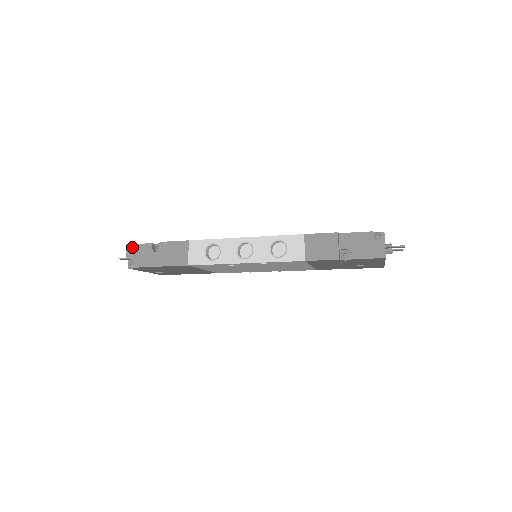
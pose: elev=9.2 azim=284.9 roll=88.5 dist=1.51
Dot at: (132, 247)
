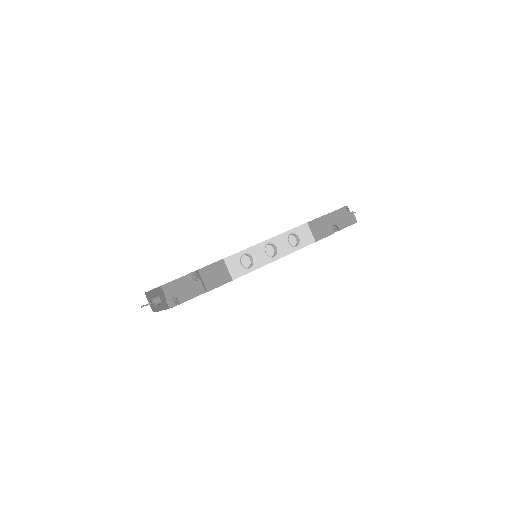
Dot at: (169, 286)
